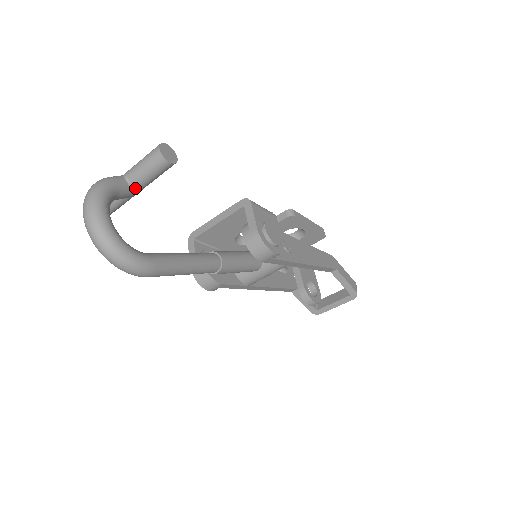
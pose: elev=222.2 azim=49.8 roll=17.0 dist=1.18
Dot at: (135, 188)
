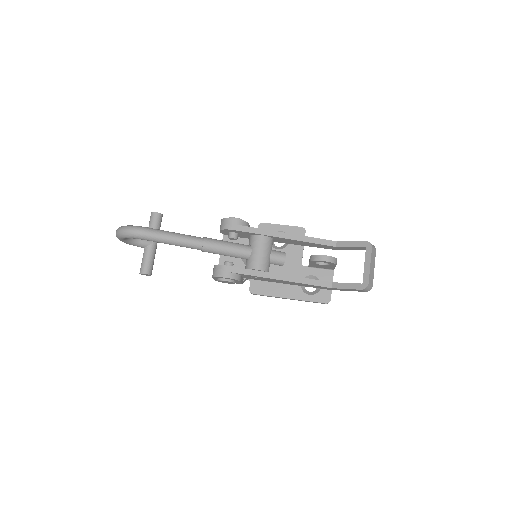
Dot at: occluded
